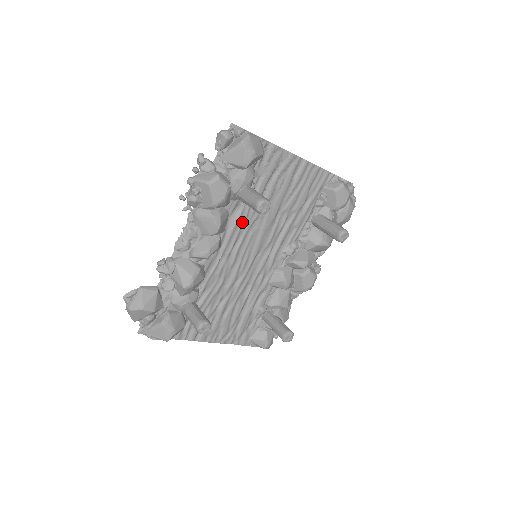
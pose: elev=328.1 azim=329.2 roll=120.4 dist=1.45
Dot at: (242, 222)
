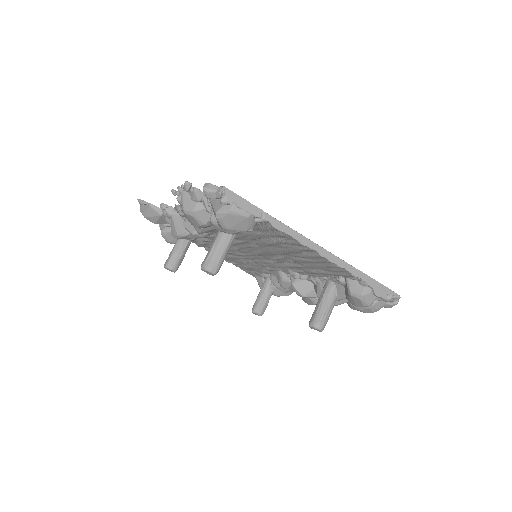
Dot at: (239, 236)
